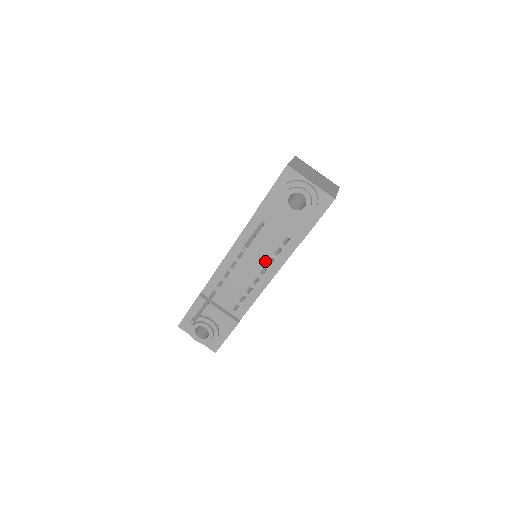
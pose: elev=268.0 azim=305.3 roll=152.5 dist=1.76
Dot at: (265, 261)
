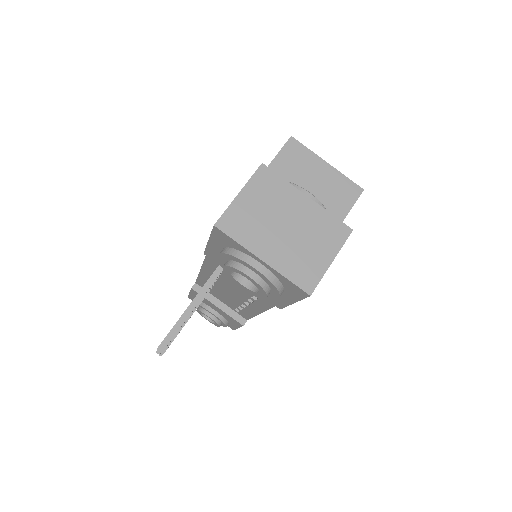
Dot at: (248, 294)
